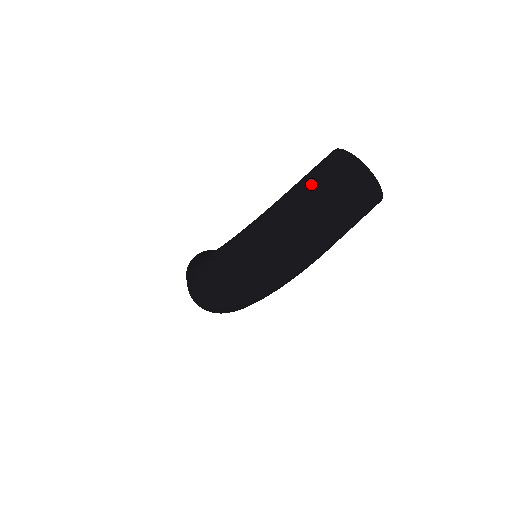
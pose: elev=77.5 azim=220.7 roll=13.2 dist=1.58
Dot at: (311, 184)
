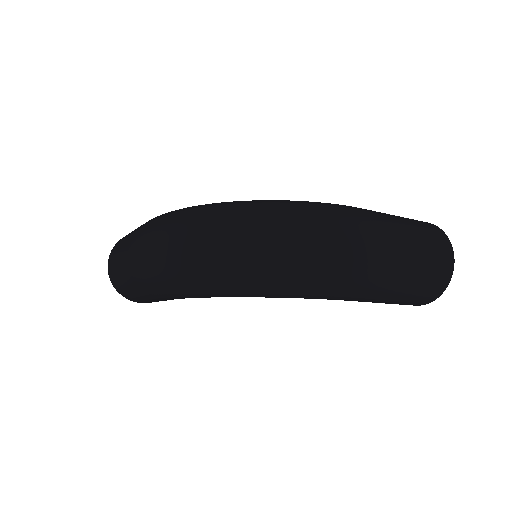
Dot at: (396, 217)
